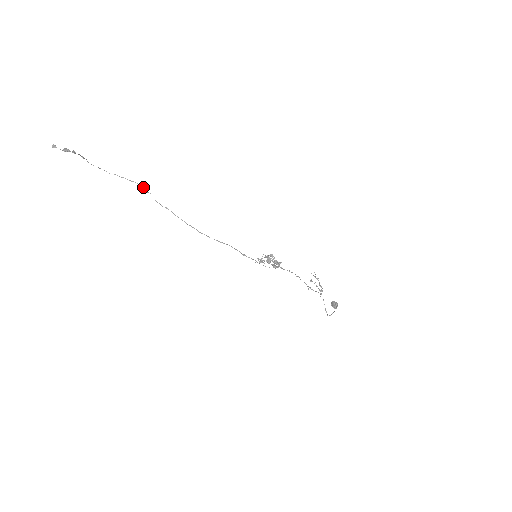
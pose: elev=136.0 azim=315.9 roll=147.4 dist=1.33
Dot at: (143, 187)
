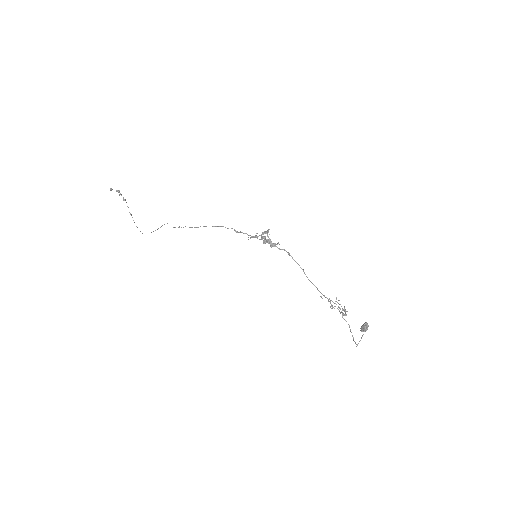
Dot at: (167, 223)
